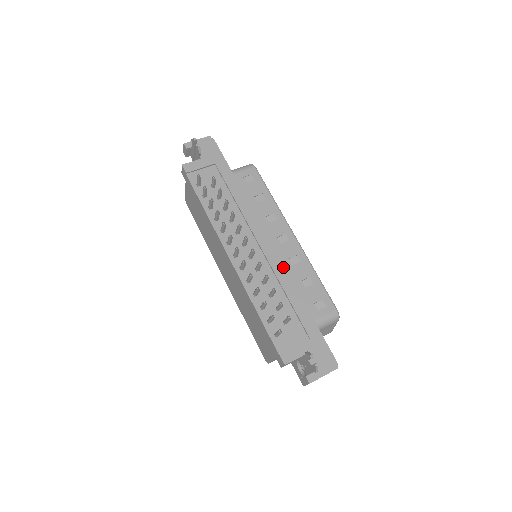
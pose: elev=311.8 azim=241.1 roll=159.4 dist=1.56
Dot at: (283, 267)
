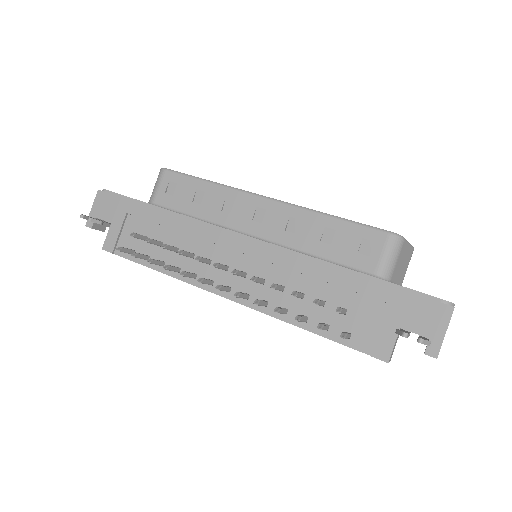
Dot at: (285, 250)
